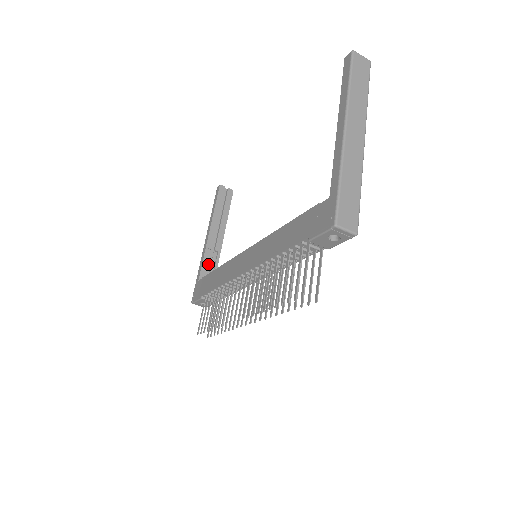
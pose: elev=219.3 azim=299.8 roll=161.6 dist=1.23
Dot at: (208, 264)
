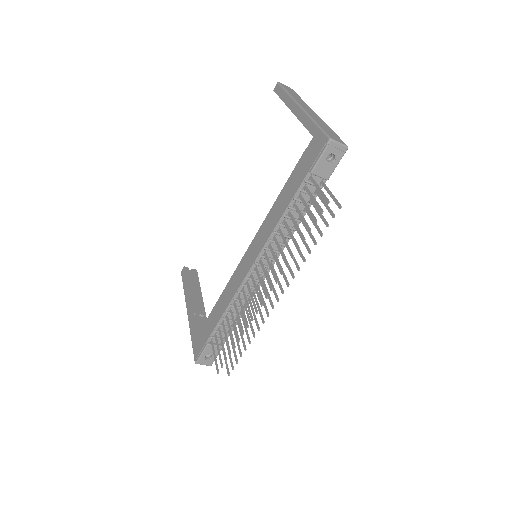
Dot at: (198, 327)
